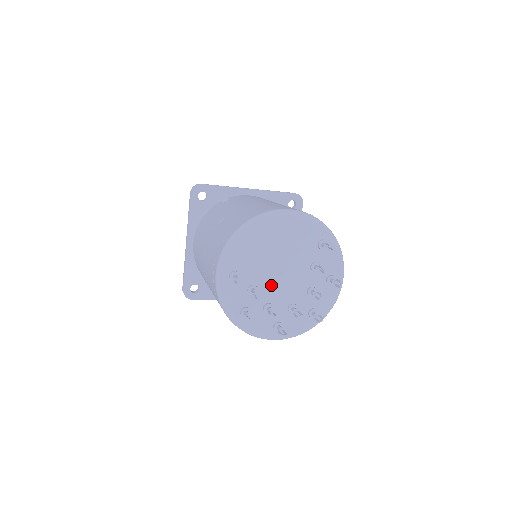
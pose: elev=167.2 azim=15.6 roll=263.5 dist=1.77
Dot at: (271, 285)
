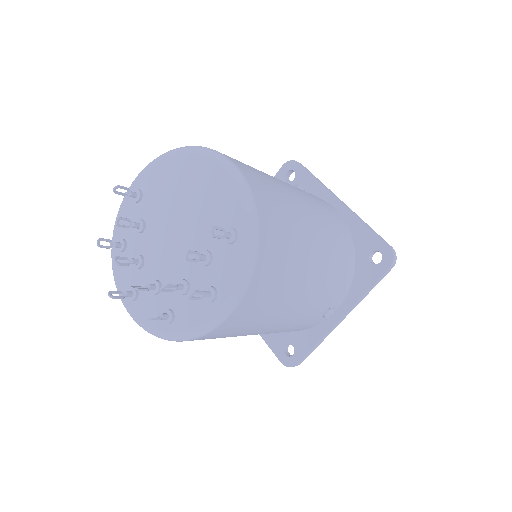
Dot at: (157, 238)
